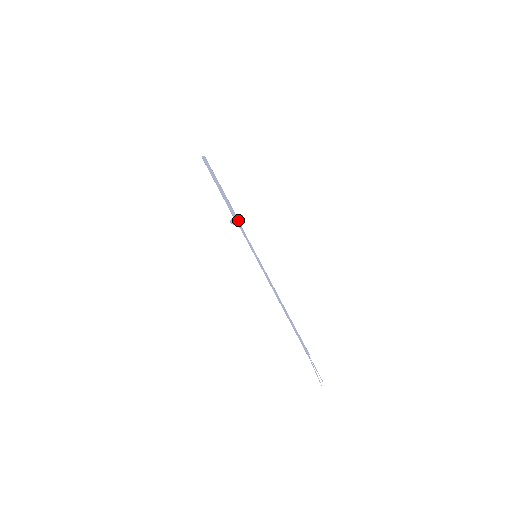
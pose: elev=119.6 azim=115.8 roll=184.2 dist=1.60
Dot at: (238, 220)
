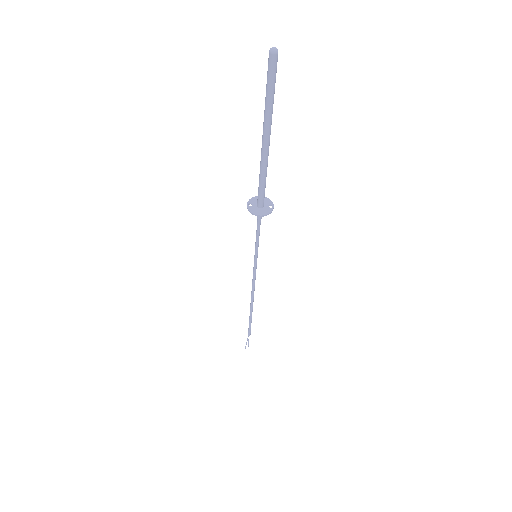
Dot at: (261, 211)
